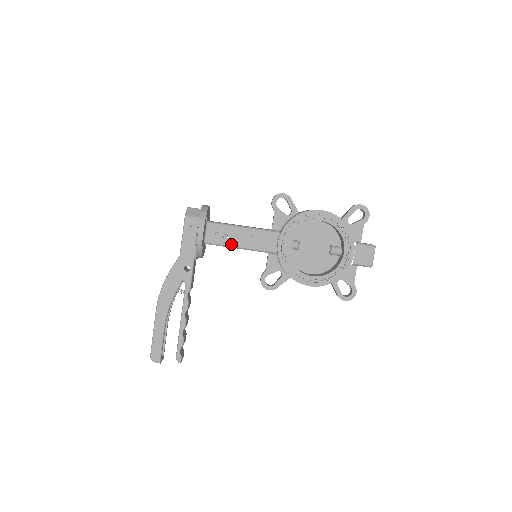
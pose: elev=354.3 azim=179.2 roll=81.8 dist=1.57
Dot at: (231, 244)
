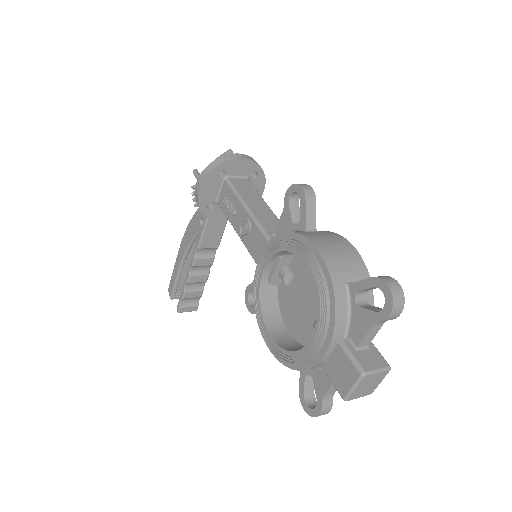
Dot at: (232, 221)
